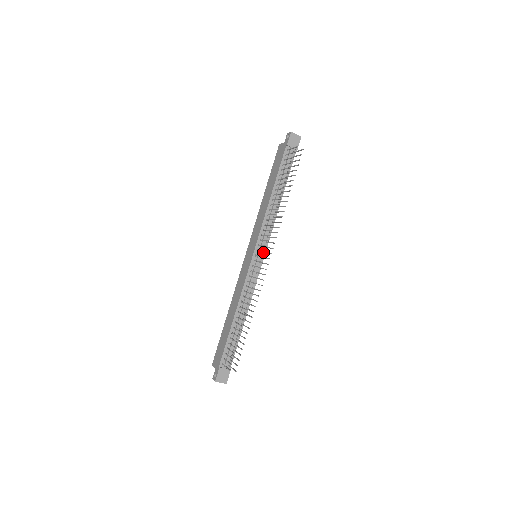
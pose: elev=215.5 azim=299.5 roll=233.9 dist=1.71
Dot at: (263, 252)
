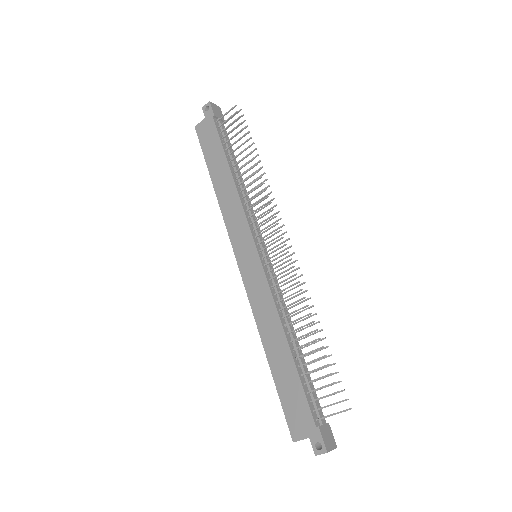
Dot at: (265, 244)
